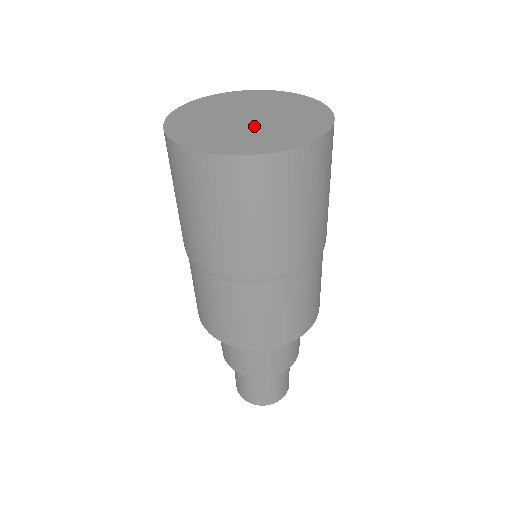
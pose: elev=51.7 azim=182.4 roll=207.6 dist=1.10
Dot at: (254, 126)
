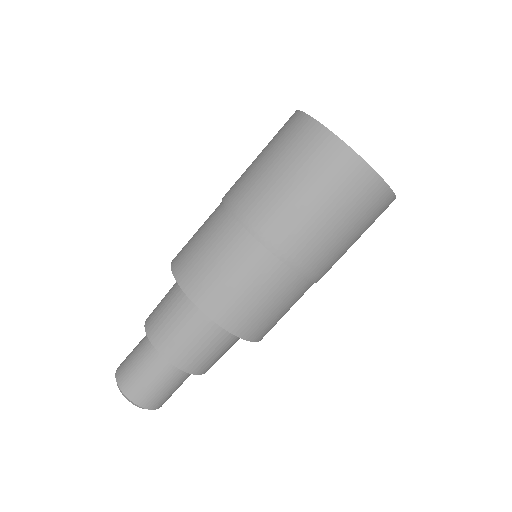
Dot at: occluded
